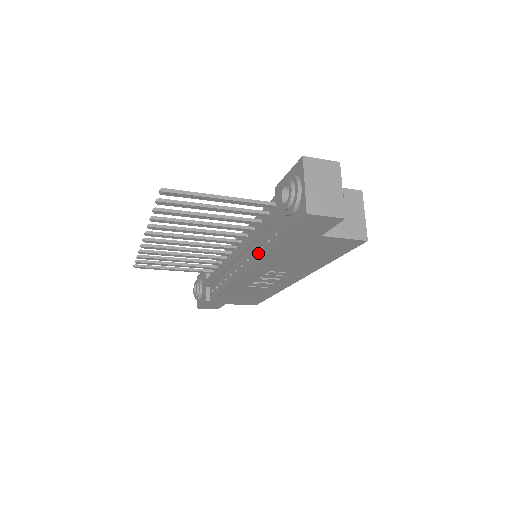
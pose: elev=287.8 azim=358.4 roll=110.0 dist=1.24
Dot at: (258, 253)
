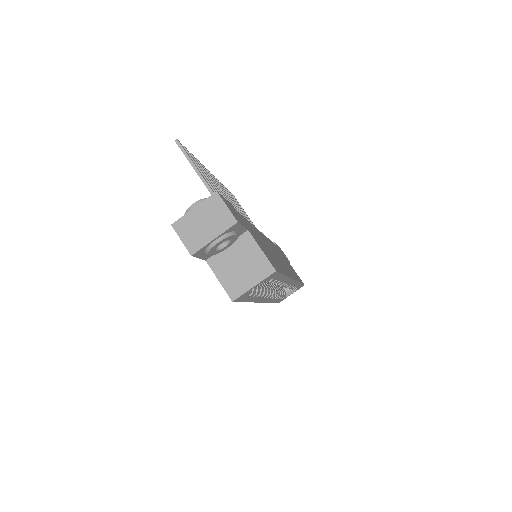
Dot at: occluded
